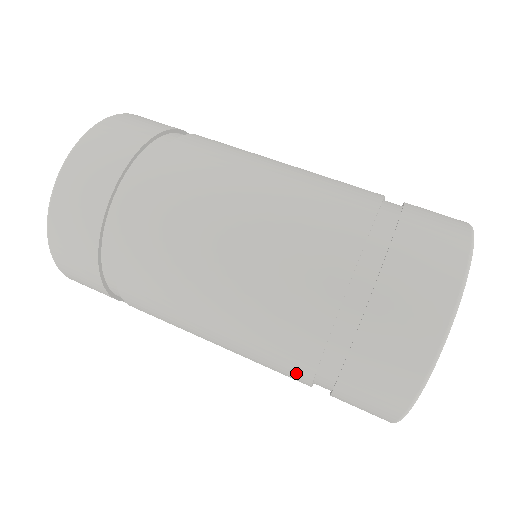
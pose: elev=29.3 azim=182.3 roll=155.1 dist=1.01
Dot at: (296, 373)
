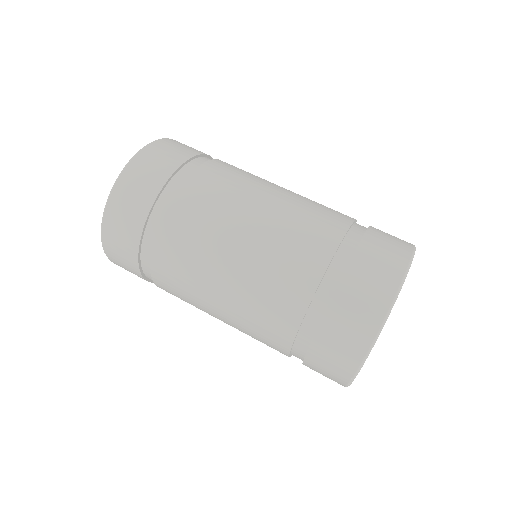
Dot at: (292, 309)
